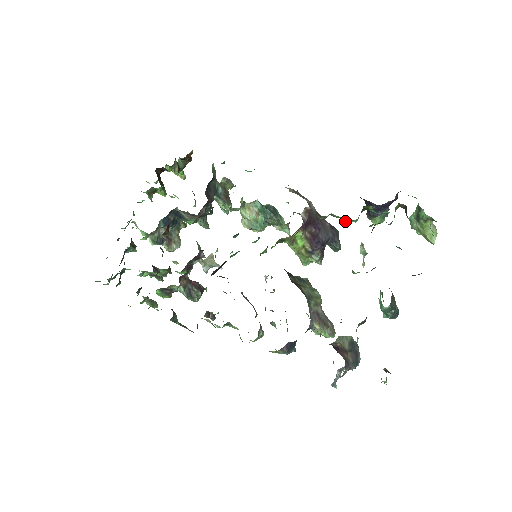
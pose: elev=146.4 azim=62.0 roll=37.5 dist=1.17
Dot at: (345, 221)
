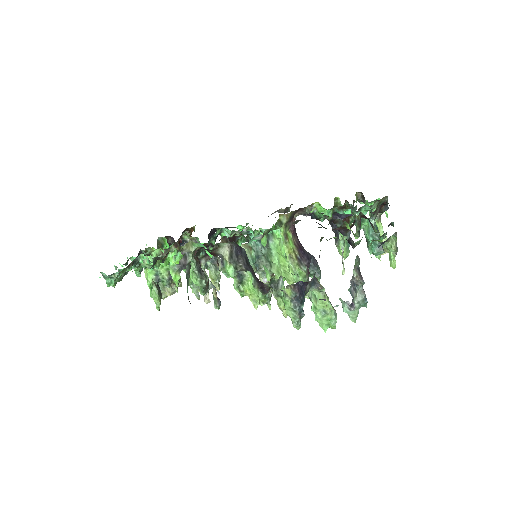
Dot at: occluded
